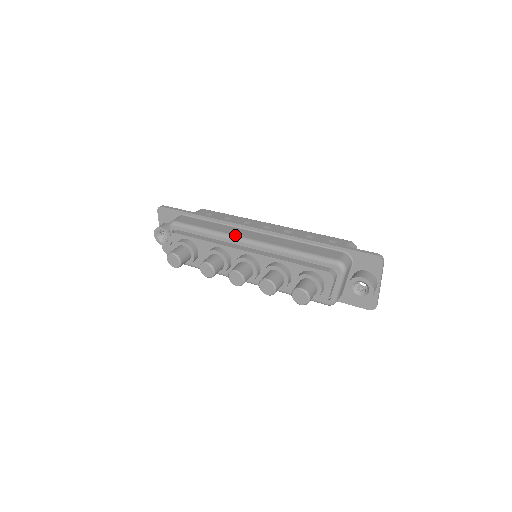
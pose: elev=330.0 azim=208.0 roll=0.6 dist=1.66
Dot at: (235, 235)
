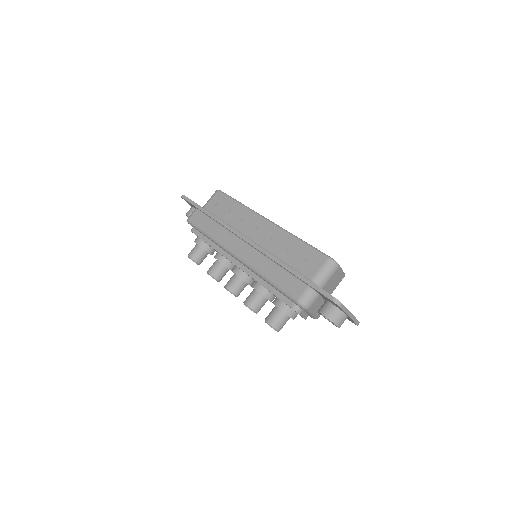
Dot at: (226, 247)
